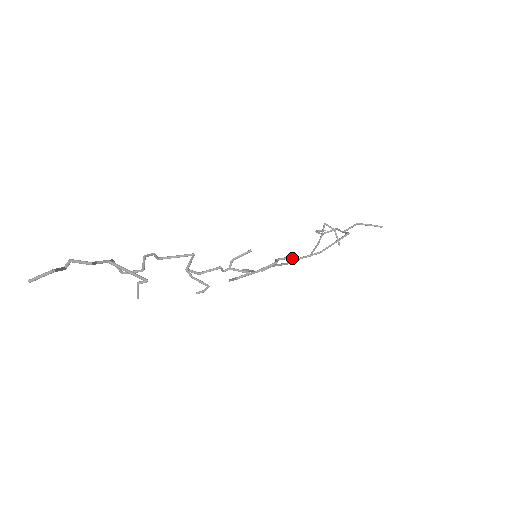
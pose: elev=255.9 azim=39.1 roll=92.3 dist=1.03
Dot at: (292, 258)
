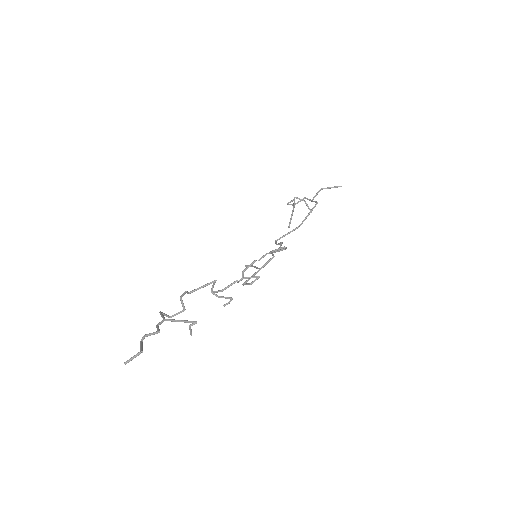
Dot at: occluded
